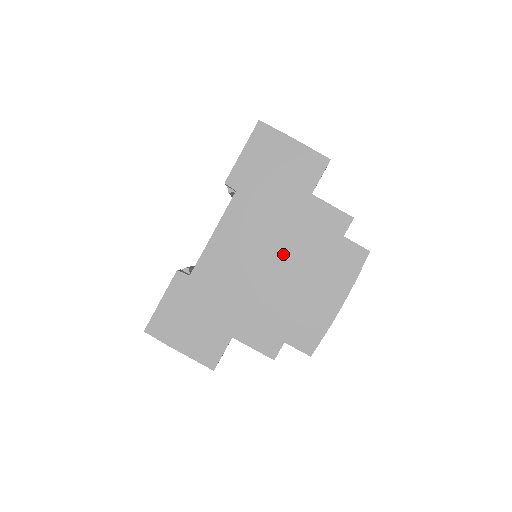
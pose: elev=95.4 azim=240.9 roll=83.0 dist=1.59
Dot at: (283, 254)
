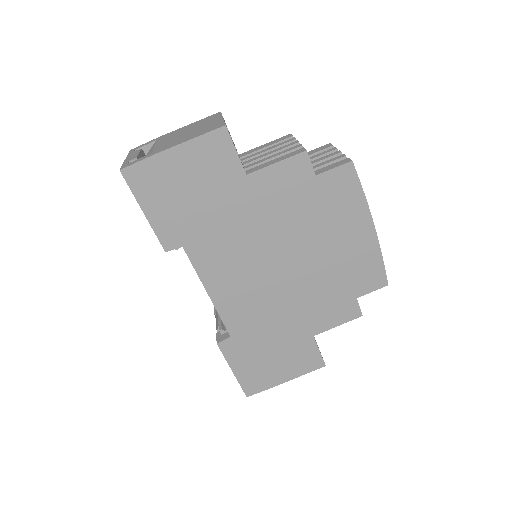
Dot at: (281, 246)
